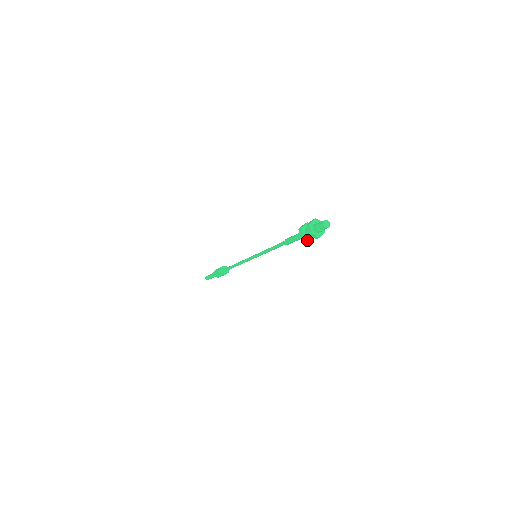
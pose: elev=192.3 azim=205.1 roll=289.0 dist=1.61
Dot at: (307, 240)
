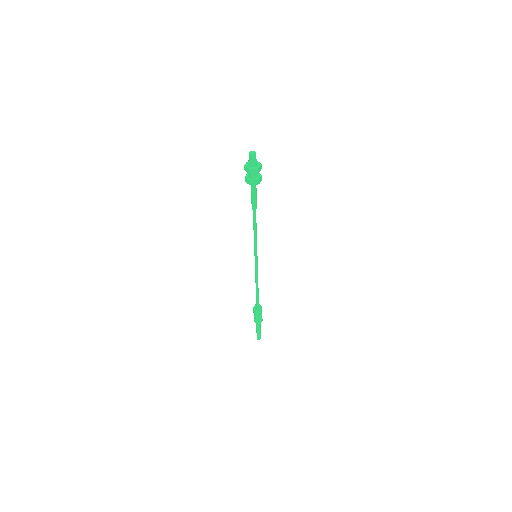
Dot at: (248, 181)
